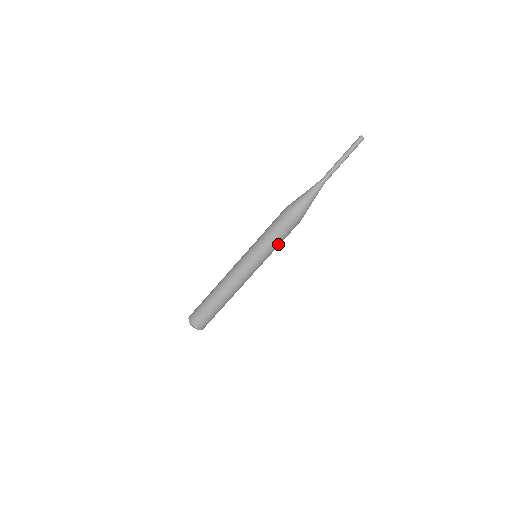
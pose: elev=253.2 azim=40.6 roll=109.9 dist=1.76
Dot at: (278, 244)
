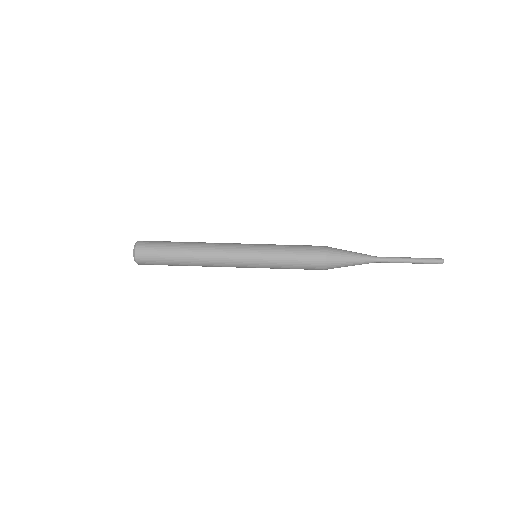
Dot at: (286, 267)
